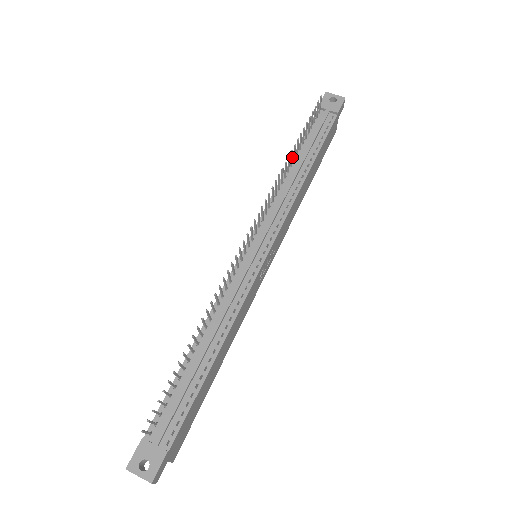
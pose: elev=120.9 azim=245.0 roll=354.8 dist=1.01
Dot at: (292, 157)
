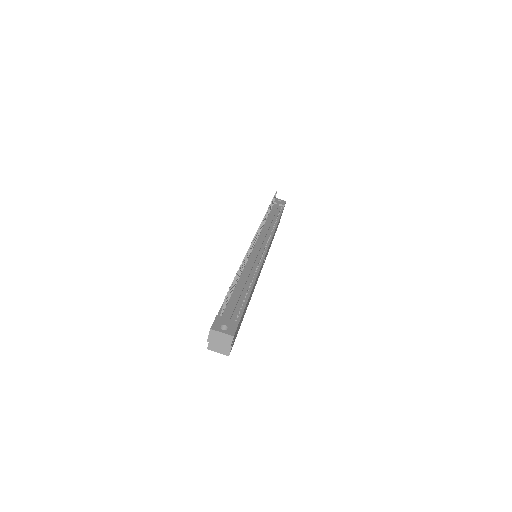
Dot at: (268, 212)
